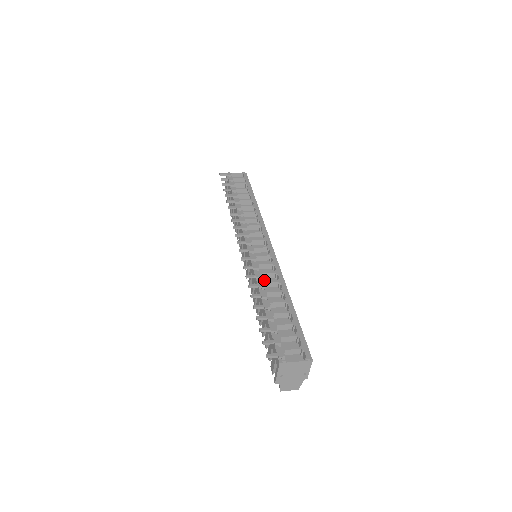
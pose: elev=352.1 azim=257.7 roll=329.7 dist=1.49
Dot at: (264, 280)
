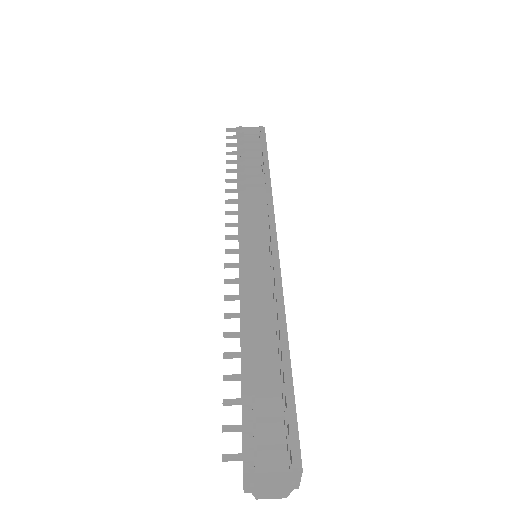
Dot at: (255, 301)
